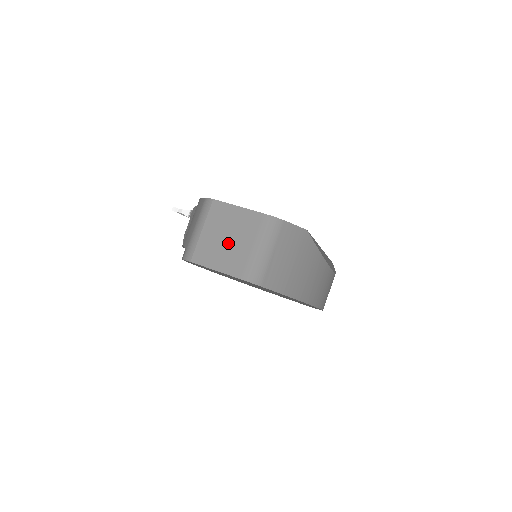
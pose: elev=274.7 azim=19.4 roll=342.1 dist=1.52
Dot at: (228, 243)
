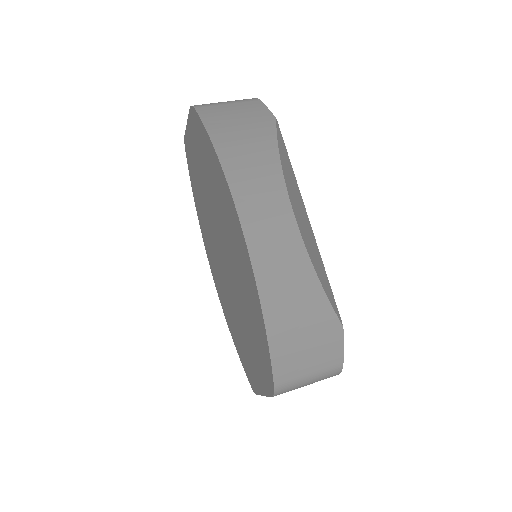
Dot at: occluded
